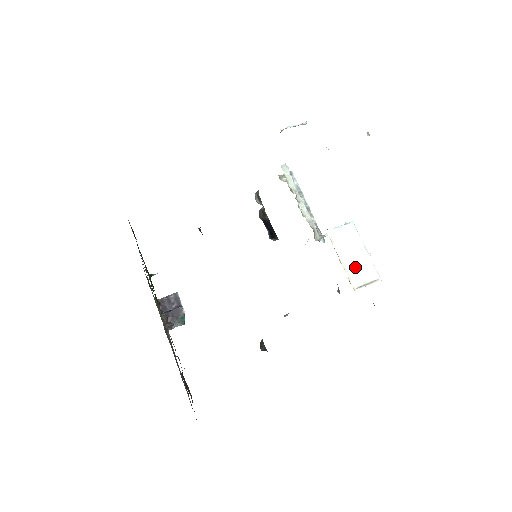
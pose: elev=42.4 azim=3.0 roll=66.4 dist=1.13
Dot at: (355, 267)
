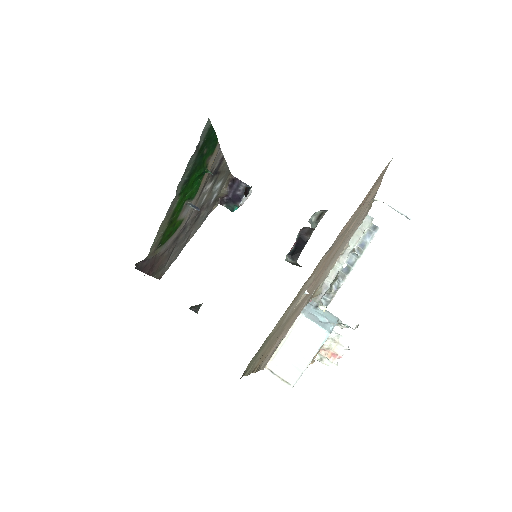
Dot at: (286, 358)
